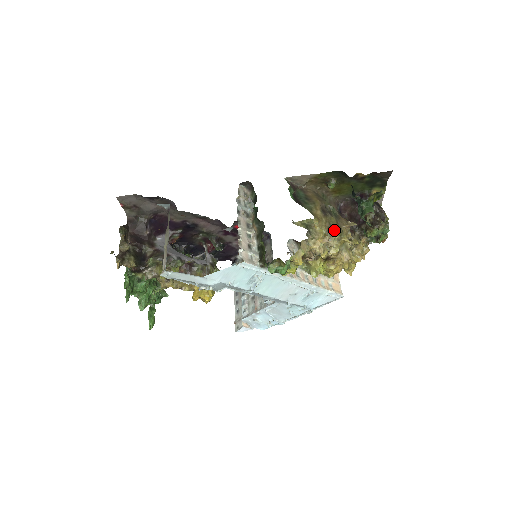
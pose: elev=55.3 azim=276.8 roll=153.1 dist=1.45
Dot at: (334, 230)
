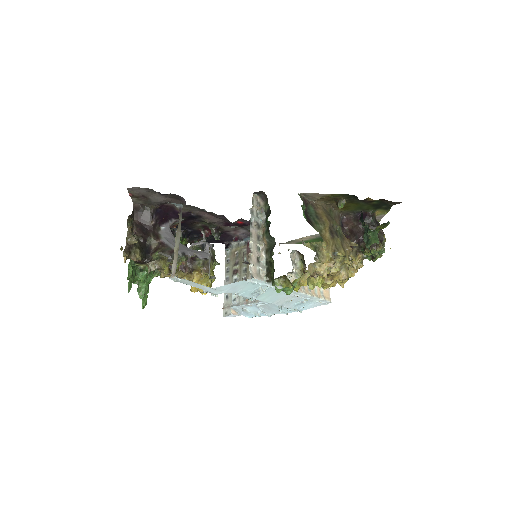
Dot at: (339, 254)
